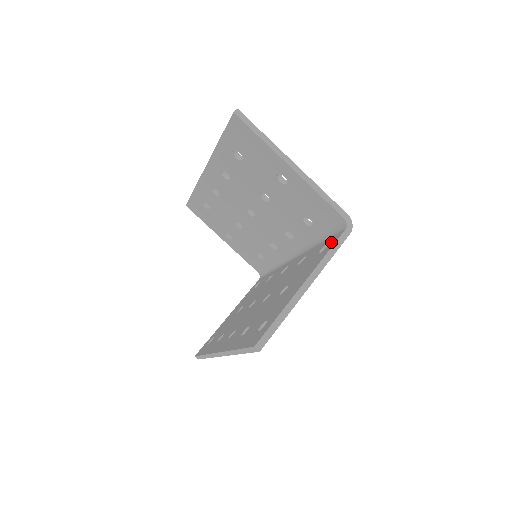
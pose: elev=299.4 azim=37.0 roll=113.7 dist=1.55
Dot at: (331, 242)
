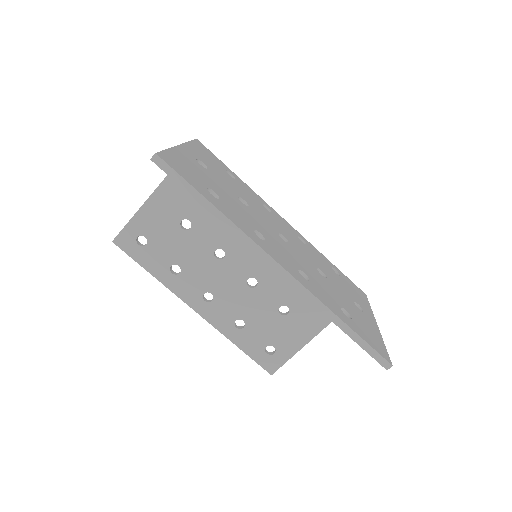
Dot at: occluded
